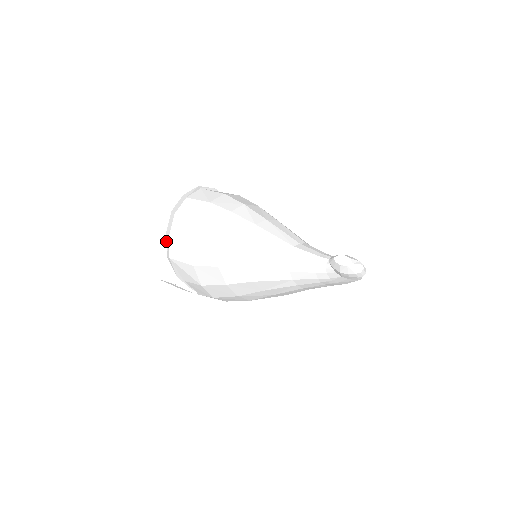
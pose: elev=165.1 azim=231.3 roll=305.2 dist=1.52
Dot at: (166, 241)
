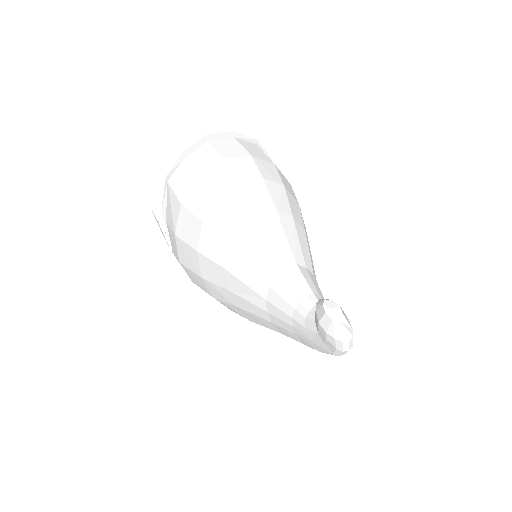
Dot at: (177, 159)
